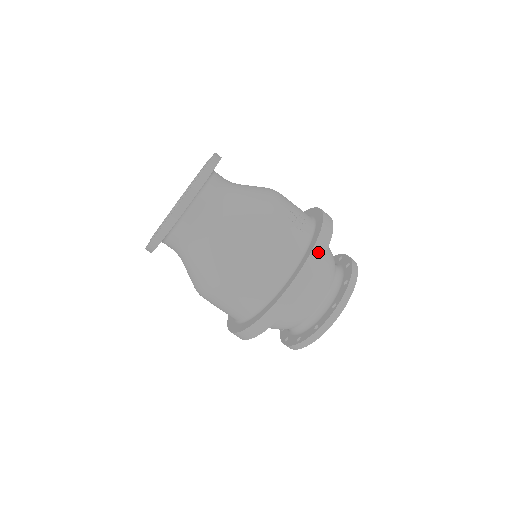
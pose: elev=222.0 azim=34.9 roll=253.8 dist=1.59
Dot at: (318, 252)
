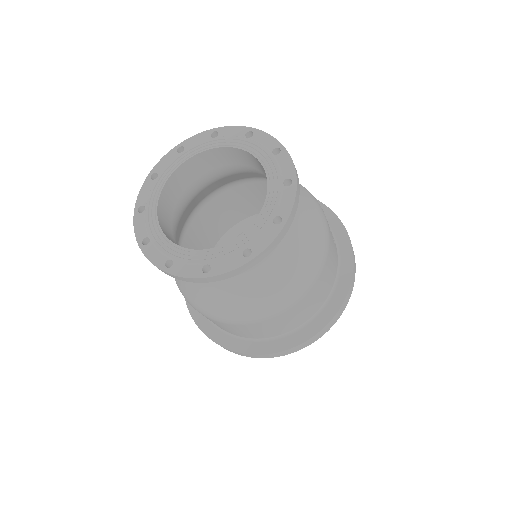
Dot at: (354, 272)
